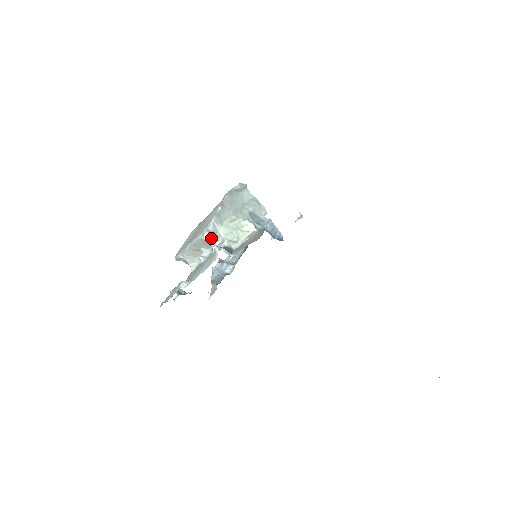
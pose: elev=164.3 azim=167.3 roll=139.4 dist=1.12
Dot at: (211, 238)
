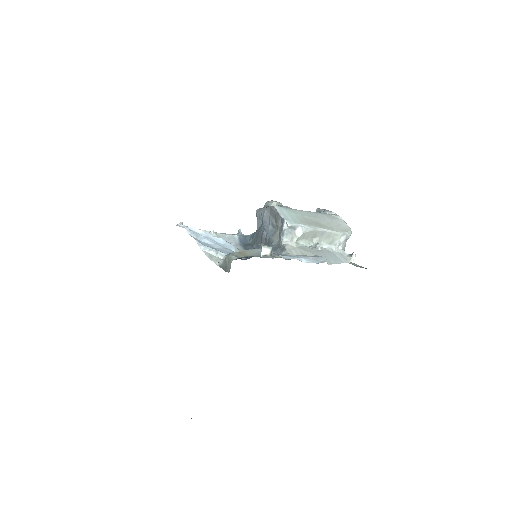
Dot at: (343, 241)
